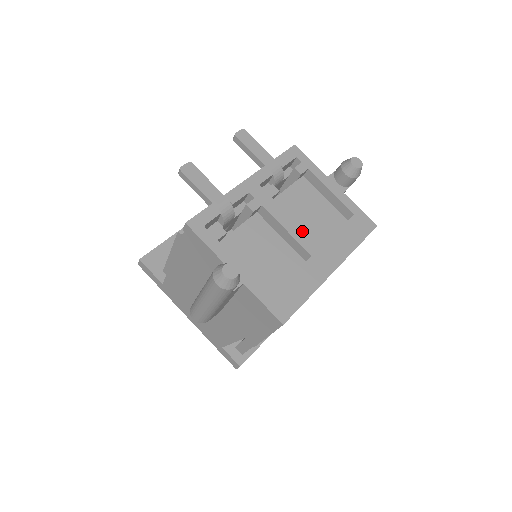
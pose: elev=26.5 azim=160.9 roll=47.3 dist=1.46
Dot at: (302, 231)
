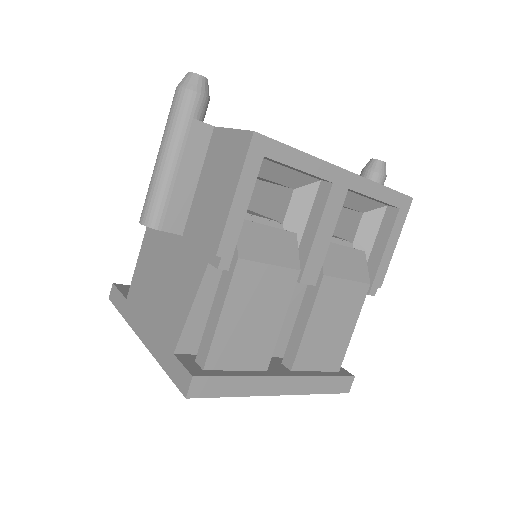
Dot at: occluded
